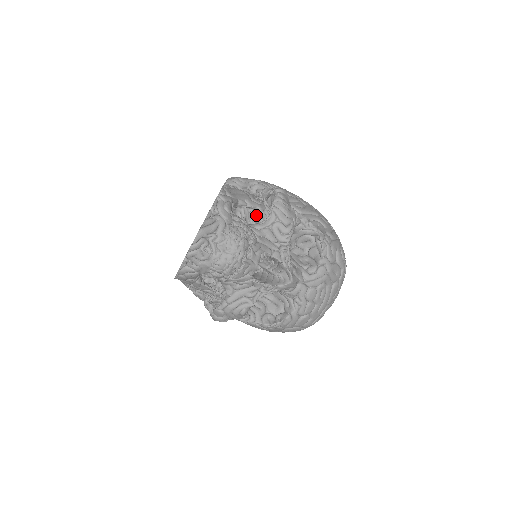
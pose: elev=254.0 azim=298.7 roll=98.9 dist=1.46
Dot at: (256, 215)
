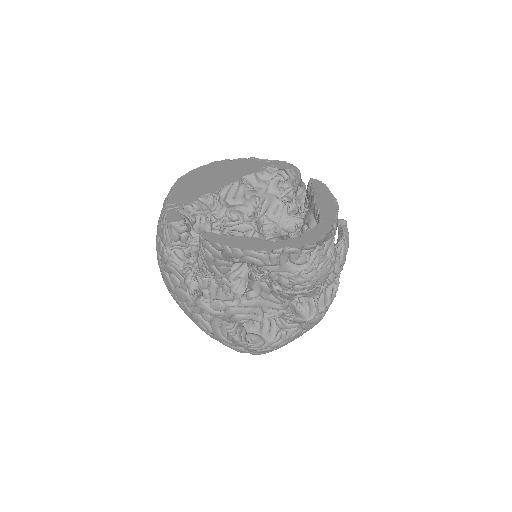
Dot at: (296, 223)
